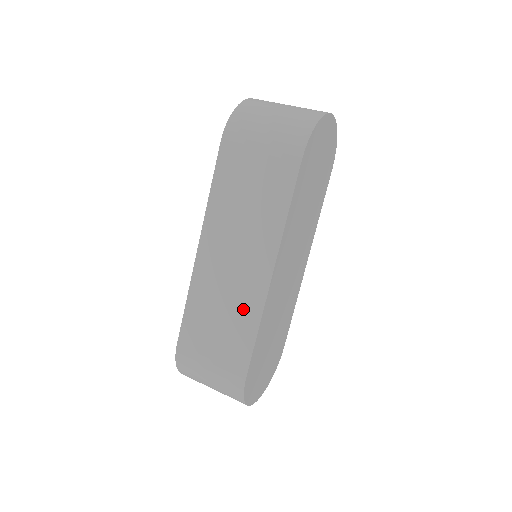
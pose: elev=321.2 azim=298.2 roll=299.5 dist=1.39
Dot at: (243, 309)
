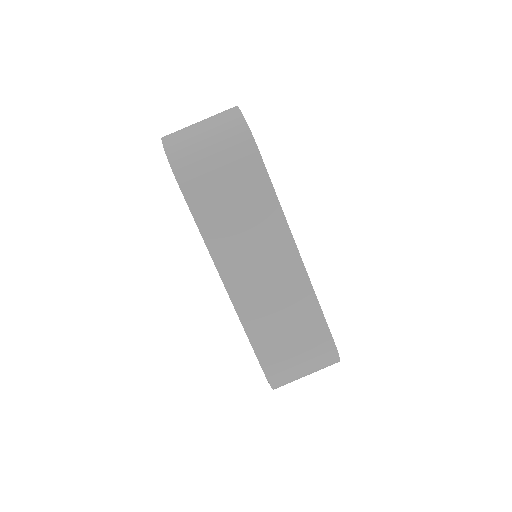
Dot at: (295, 296)
